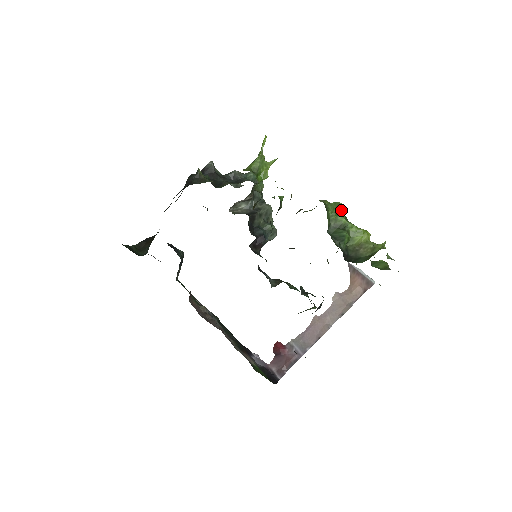
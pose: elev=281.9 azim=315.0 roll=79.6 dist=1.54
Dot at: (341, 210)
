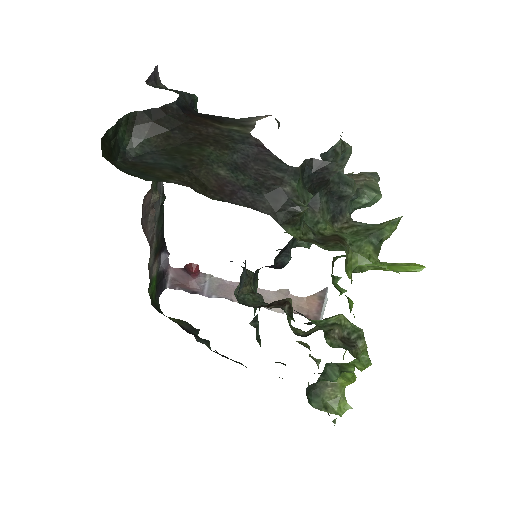
Dot at: occluded
